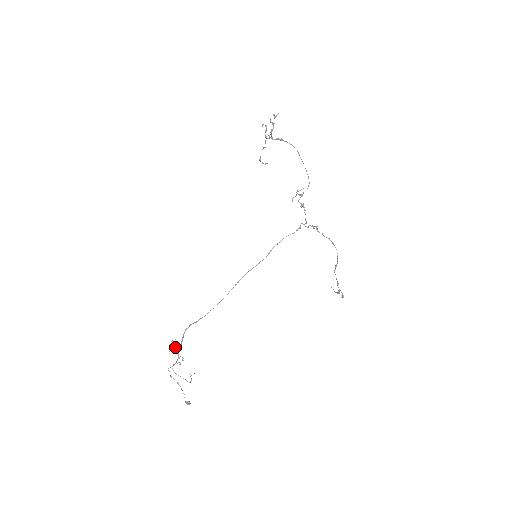
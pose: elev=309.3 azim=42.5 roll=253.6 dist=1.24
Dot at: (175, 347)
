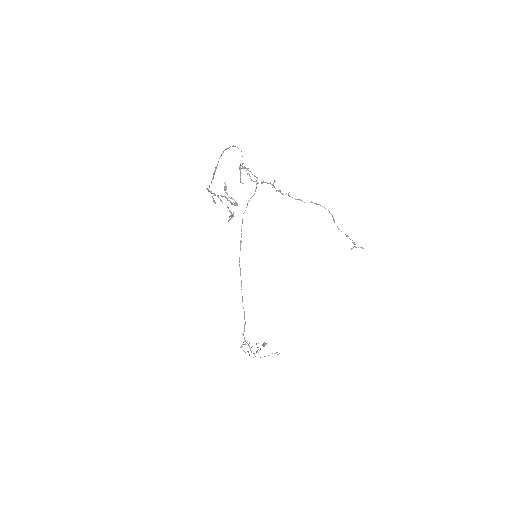
Dot at: occluded
